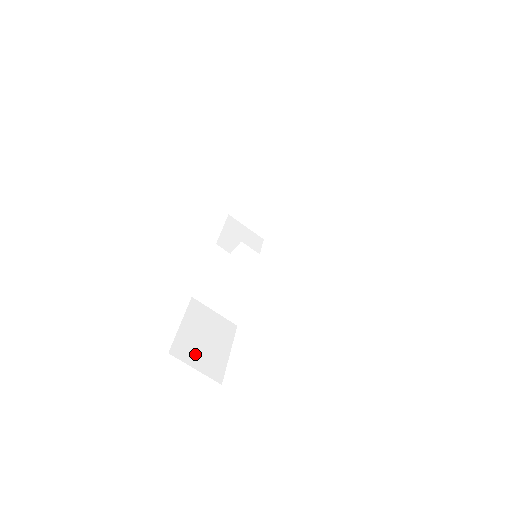
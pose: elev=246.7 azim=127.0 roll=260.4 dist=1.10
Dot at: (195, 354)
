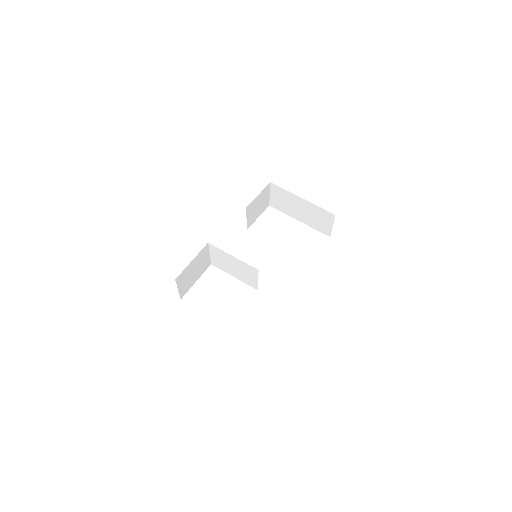
Dot at: (184, 281)
